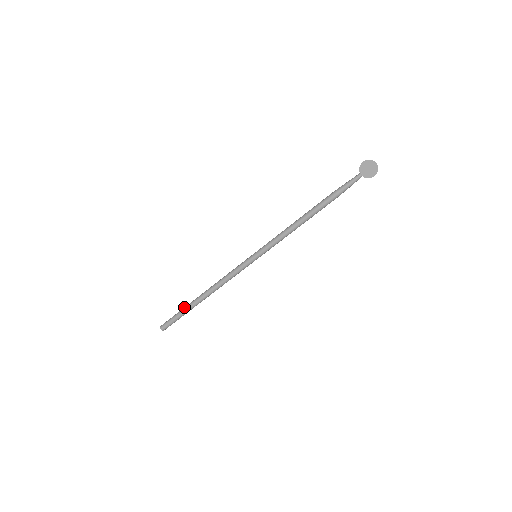
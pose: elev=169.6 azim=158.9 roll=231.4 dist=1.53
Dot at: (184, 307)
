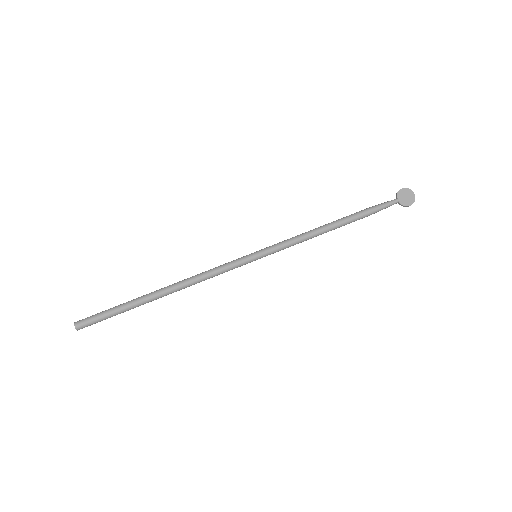
Dot at: occluded
